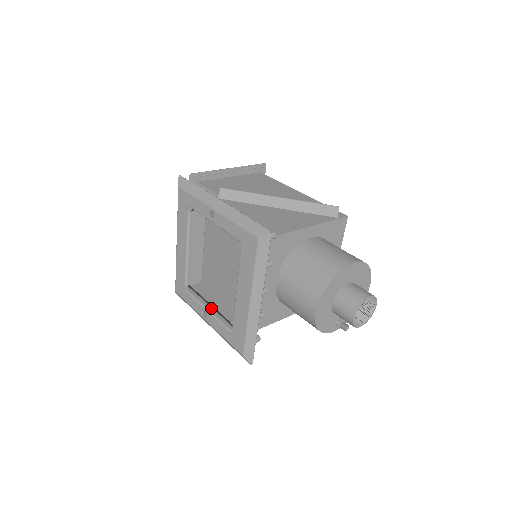
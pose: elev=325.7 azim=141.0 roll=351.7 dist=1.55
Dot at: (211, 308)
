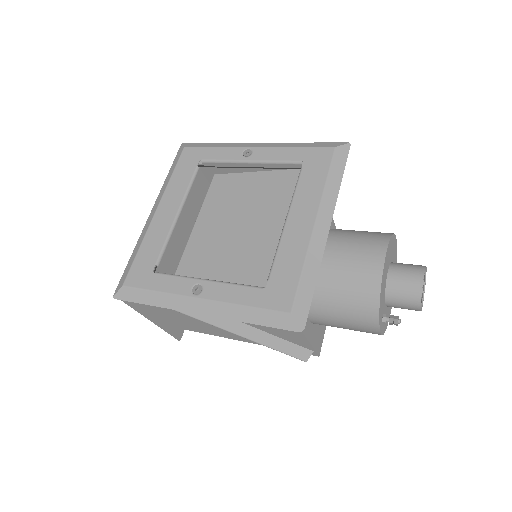
Dot at: occluded
